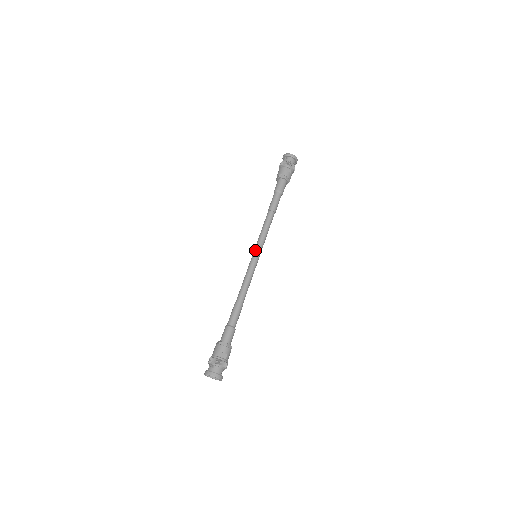
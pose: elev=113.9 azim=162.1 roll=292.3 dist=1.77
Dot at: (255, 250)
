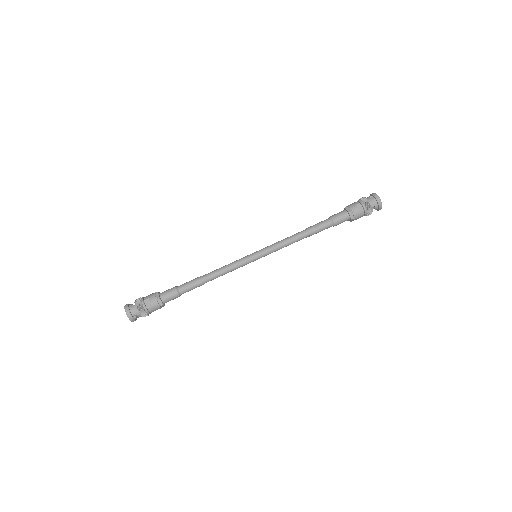
Dot at: (259, 250)
